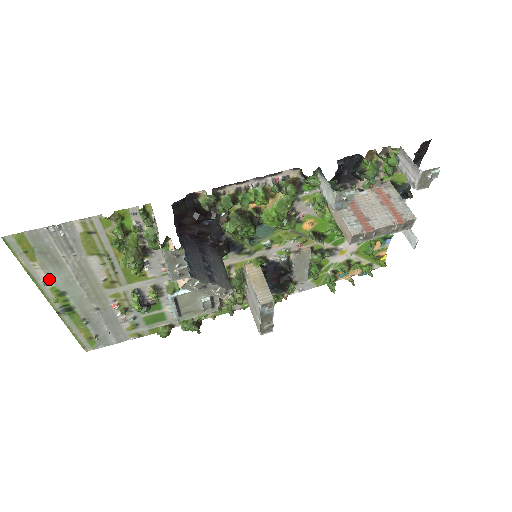
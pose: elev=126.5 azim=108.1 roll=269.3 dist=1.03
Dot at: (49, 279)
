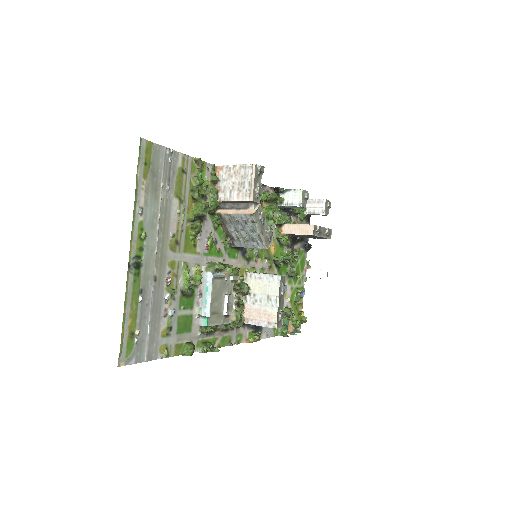
Dot at: (143, 209)
